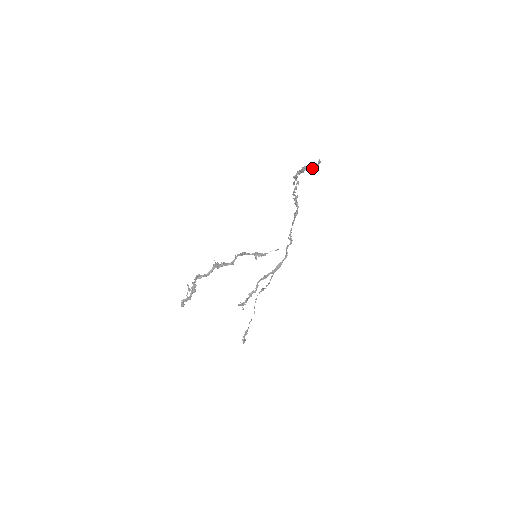
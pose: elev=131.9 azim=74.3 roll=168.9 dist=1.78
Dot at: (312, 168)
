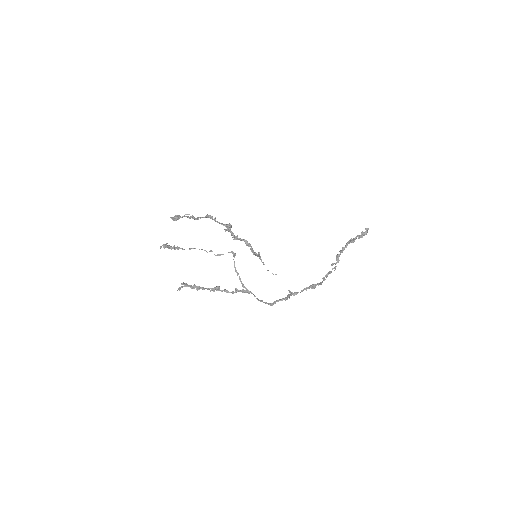
Dot at: (358, 237)
